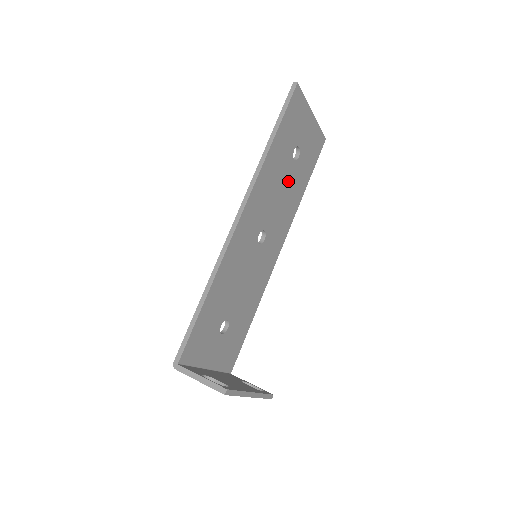
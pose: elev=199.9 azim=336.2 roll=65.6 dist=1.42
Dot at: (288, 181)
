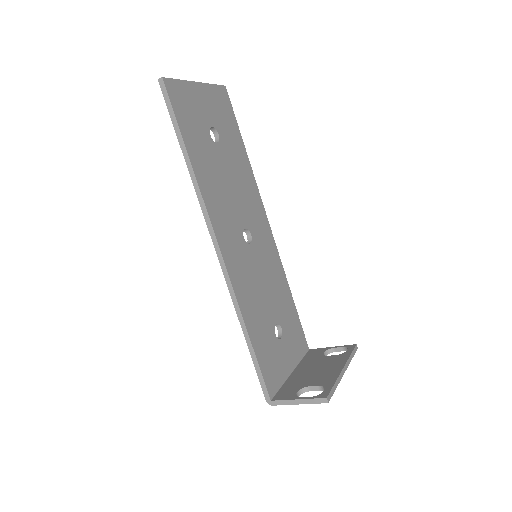
Dot at: (228, 166)
